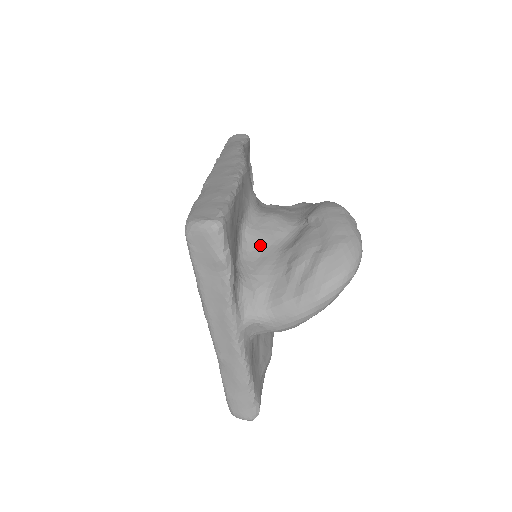
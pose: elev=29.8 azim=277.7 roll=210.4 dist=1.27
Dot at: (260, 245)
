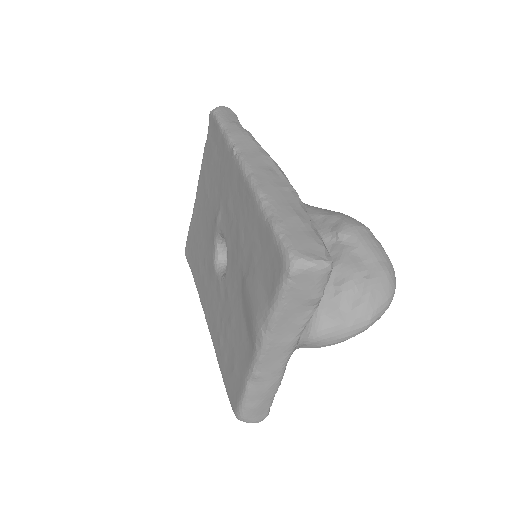
Dot at: occluded
